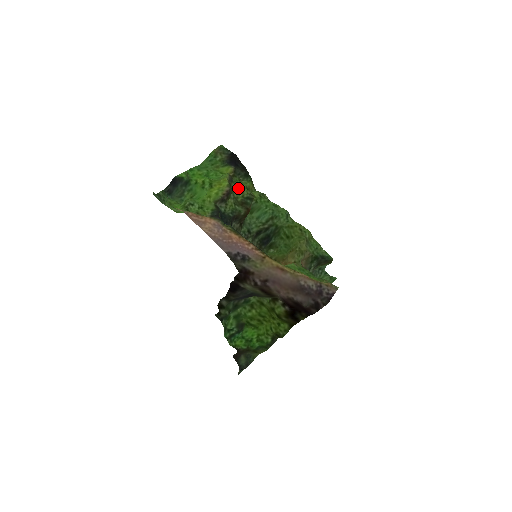
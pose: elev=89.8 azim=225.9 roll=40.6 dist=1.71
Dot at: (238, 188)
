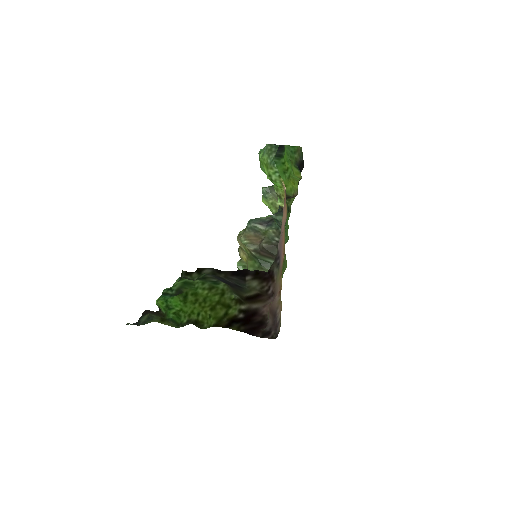
Dot at: occluded
